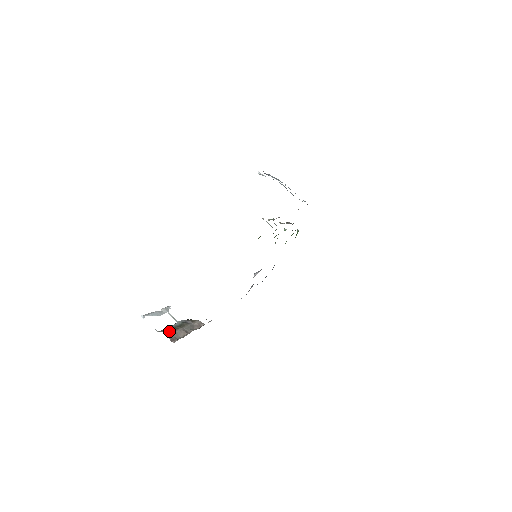
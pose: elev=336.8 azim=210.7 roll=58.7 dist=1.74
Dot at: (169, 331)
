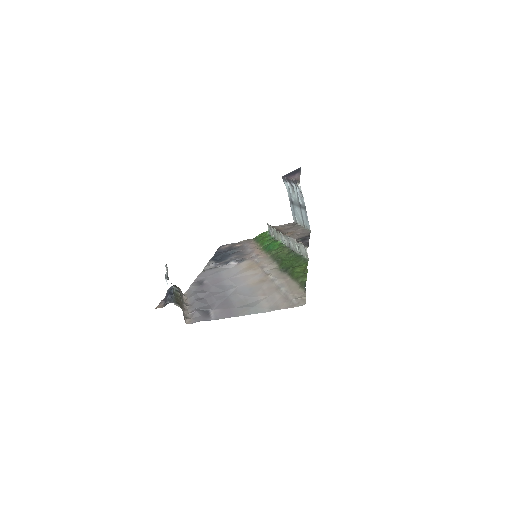
Dot at: (180, 305)
